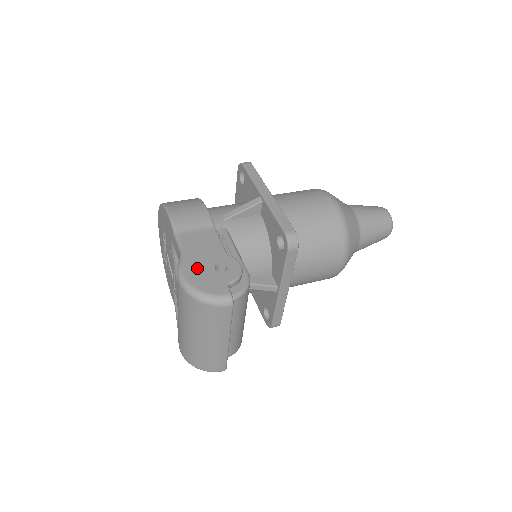
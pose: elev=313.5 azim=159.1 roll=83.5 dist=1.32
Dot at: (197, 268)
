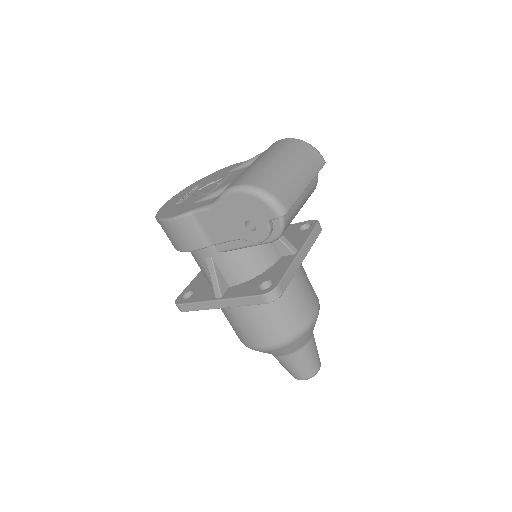
Dot at: occluded
